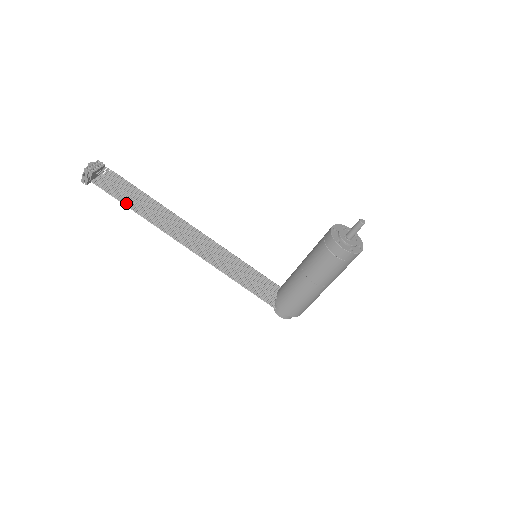
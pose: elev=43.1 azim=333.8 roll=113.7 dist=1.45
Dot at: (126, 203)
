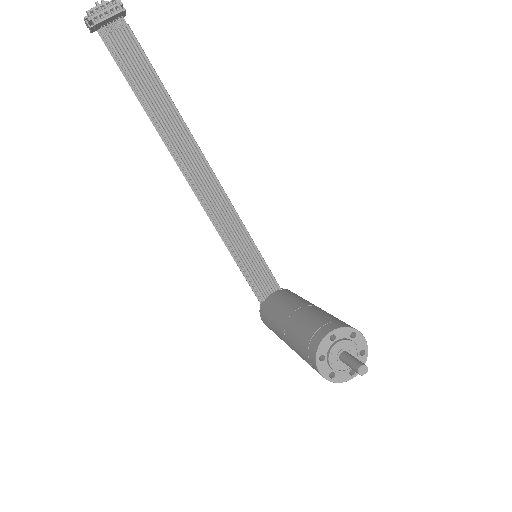
Dot at: (135, 87)
